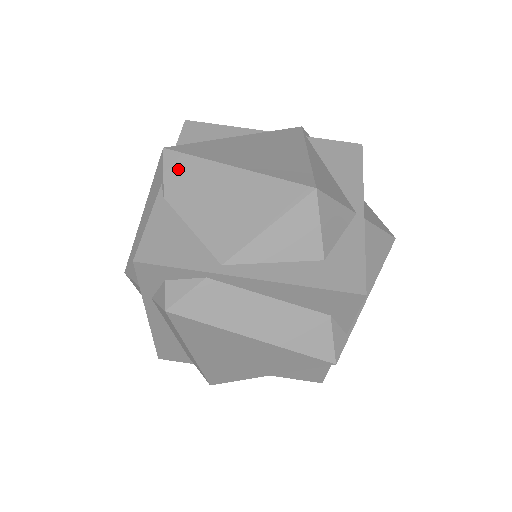
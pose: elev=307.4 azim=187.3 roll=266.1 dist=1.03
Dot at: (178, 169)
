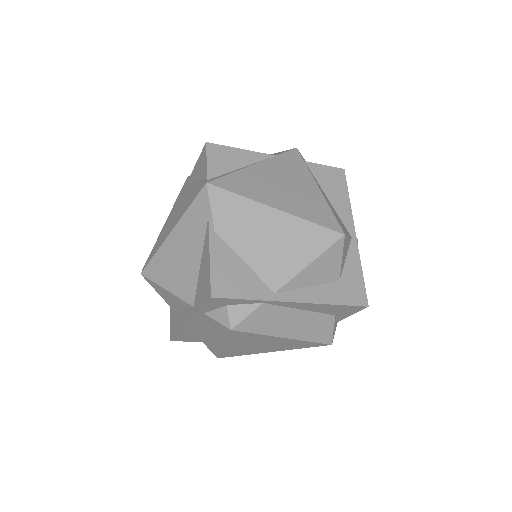
Dot at: (225, 206)
